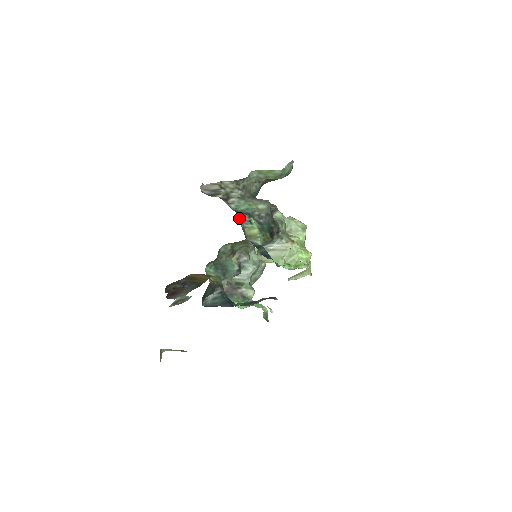
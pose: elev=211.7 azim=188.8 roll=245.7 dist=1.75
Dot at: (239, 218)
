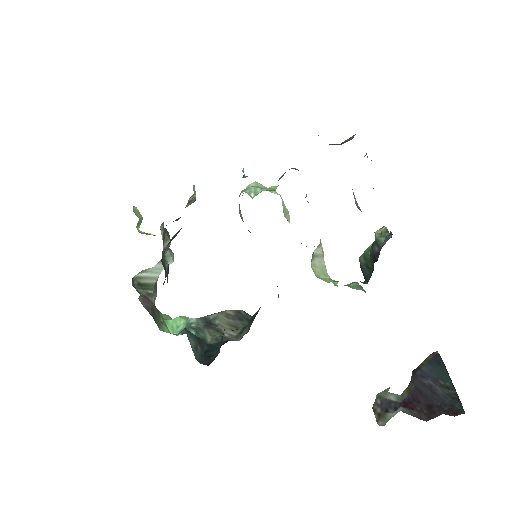
Dot at: occluded
